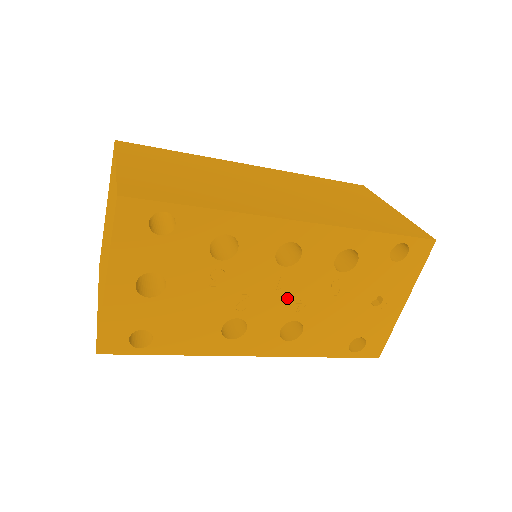
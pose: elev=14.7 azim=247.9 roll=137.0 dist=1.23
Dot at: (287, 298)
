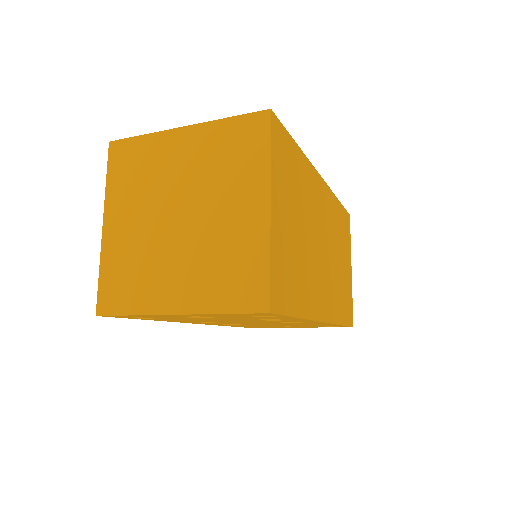
Dot at: (256, 323)
